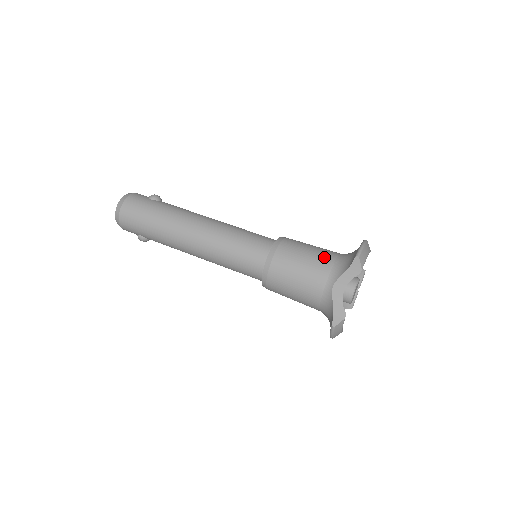
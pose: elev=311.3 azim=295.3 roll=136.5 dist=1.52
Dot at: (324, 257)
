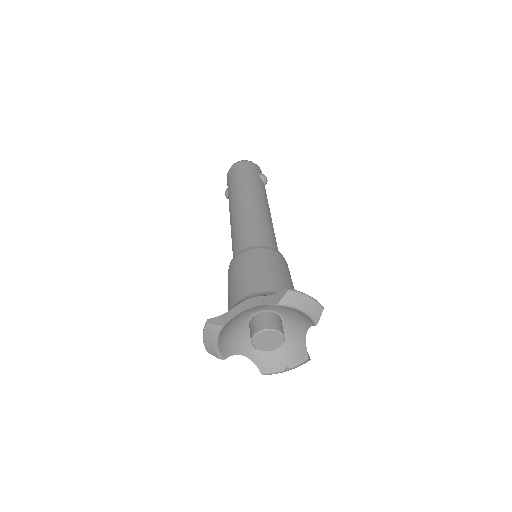
Dot at: (278, 283)
